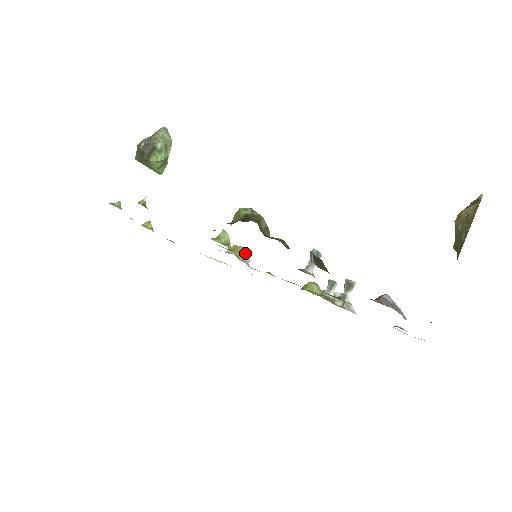
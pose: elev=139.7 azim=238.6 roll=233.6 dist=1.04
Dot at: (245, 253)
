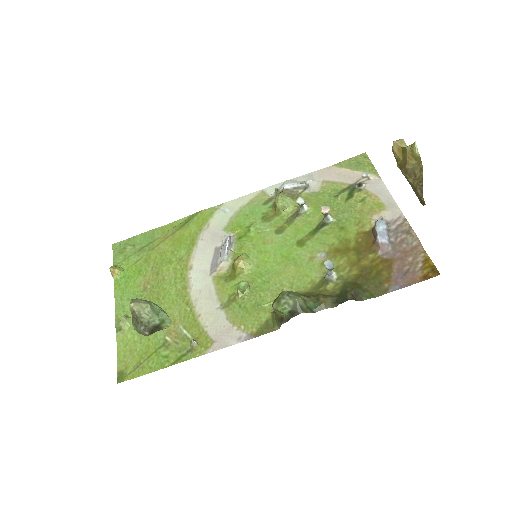
Dot at: (246, 260)
